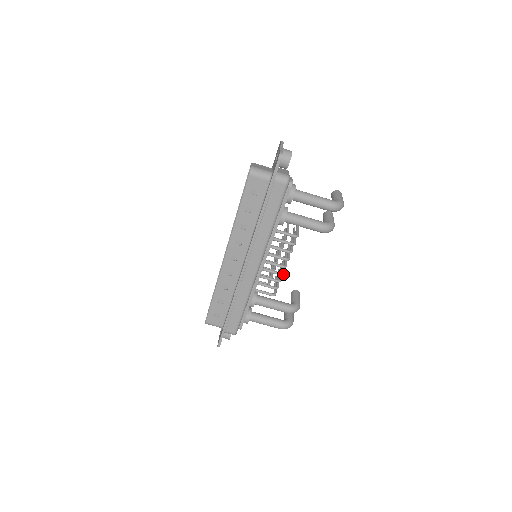
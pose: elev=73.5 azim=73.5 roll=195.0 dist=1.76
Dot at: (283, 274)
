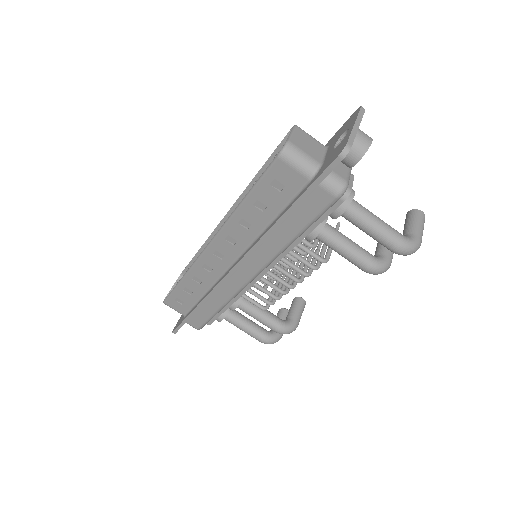
Dot at: (286, 293)
